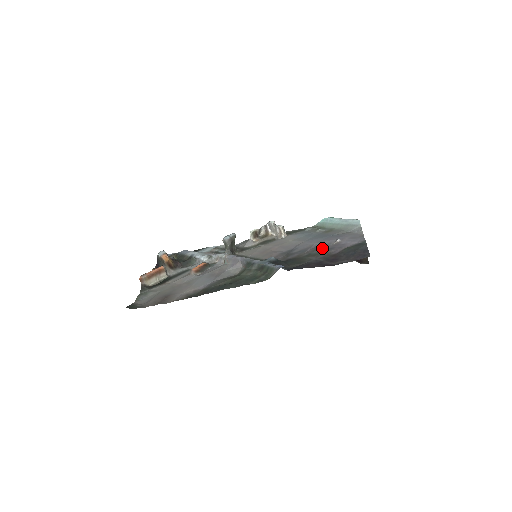
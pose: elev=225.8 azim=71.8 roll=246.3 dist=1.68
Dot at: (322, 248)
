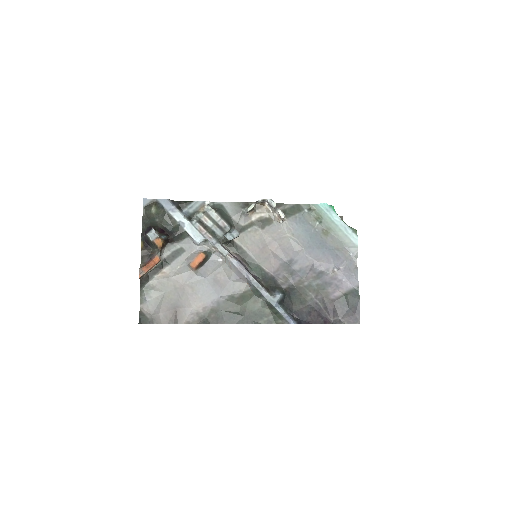
Dot at: (321, 278)
